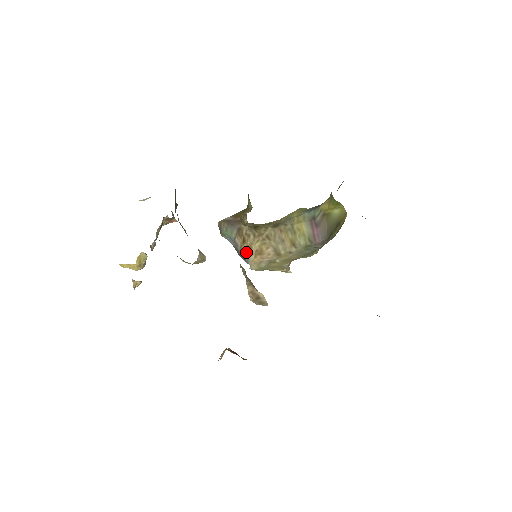
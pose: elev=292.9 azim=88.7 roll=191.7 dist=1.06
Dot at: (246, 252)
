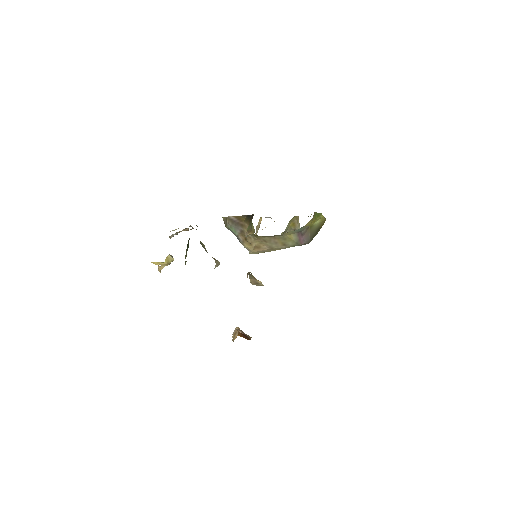
Dot at: (247, 246)
